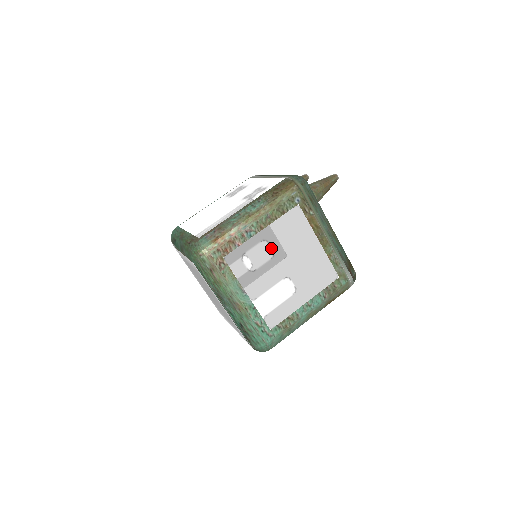
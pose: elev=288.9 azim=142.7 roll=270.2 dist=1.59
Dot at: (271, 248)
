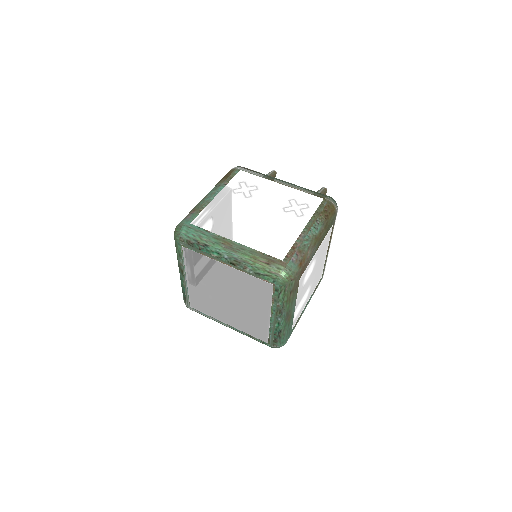
Dot at: (314, 264)
